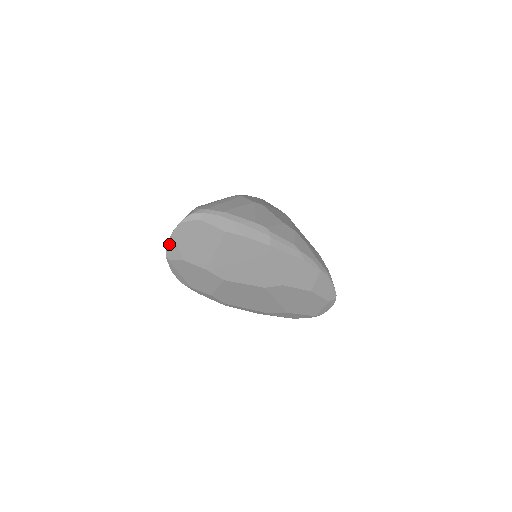
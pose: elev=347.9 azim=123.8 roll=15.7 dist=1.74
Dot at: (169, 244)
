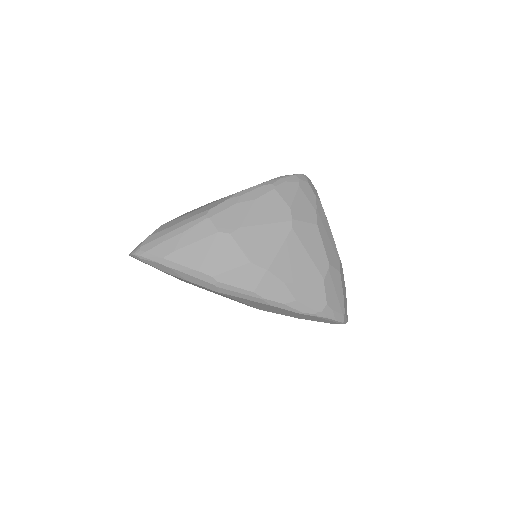
Dot at: occluded
